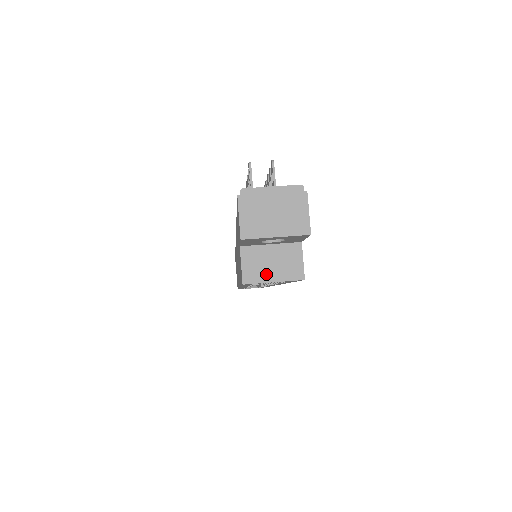
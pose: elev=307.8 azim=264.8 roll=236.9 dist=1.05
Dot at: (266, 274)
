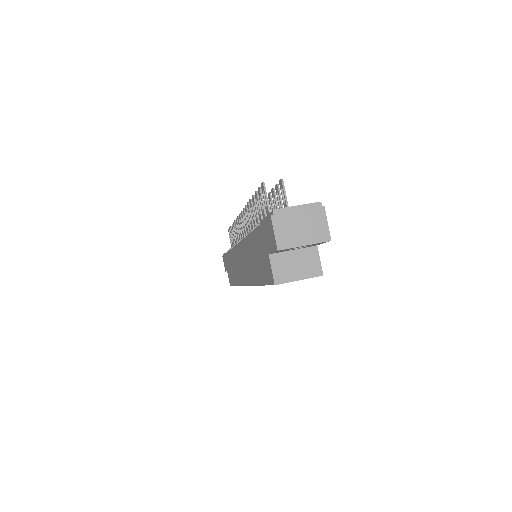
Dot at: (292, 274)
